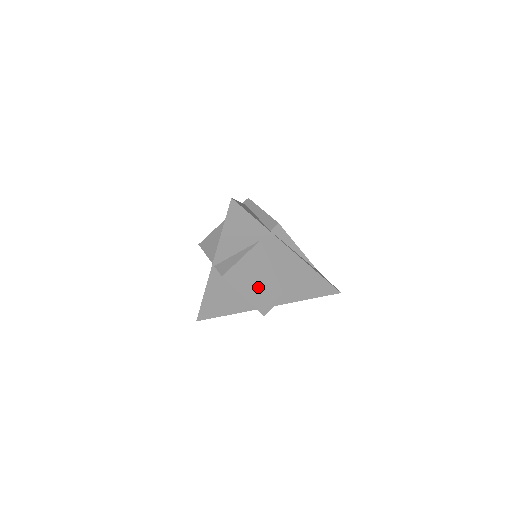
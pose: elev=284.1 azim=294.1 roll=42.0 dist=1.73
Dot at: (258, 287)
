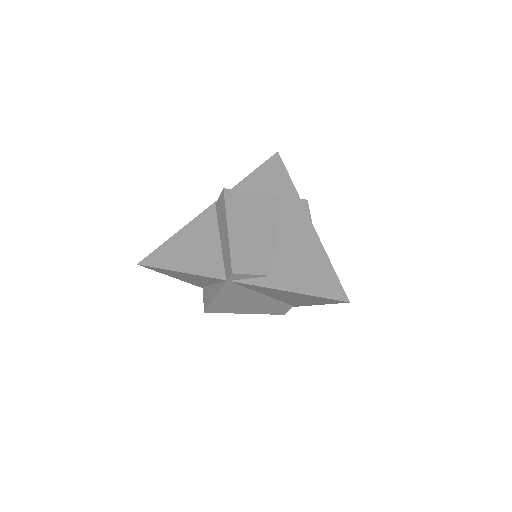
Dot at: (249, 234)
